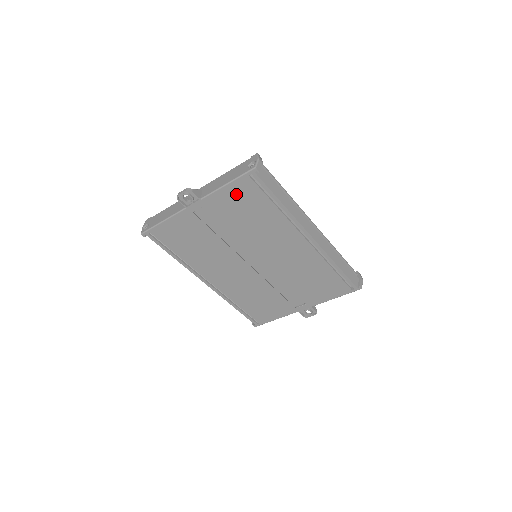
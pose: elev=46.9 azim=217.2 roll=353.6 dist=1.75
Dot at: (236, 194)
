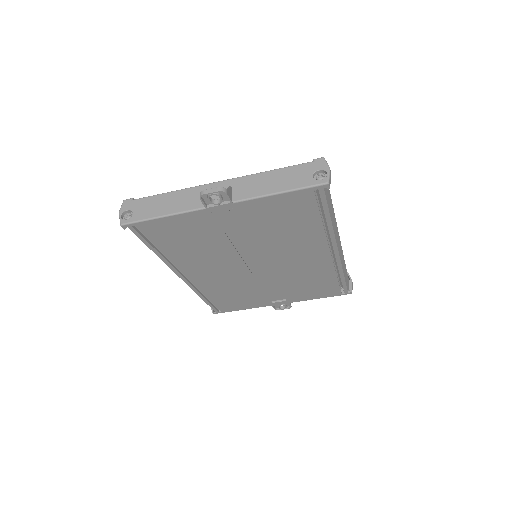
Dot at: (283, 204)
